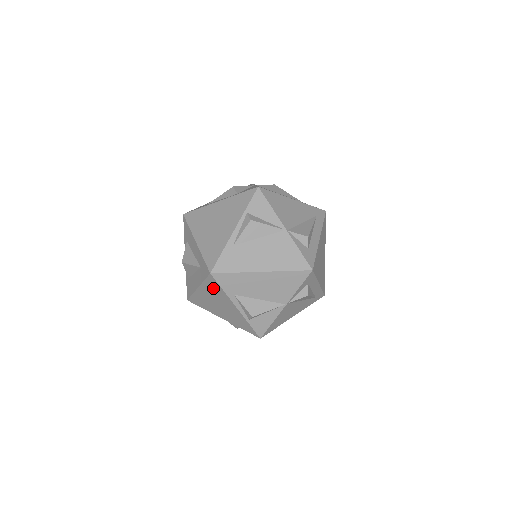
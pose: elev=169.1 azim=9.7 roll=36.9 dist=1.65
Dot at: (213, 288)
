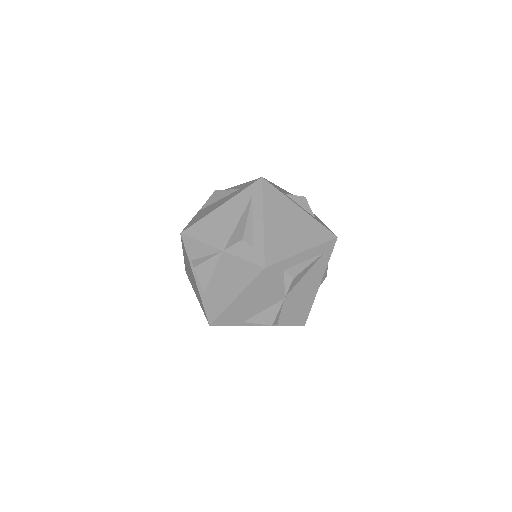
Dot at: occluded
